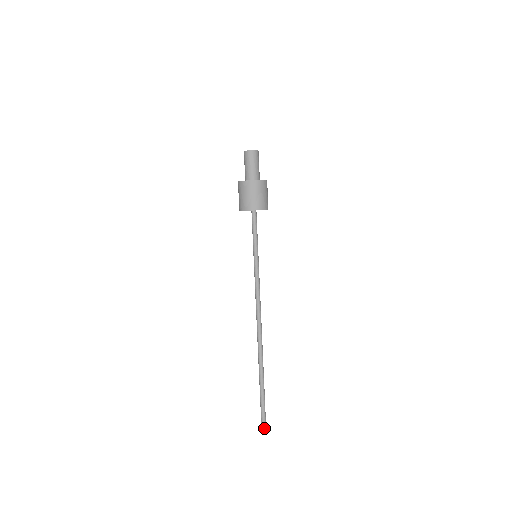
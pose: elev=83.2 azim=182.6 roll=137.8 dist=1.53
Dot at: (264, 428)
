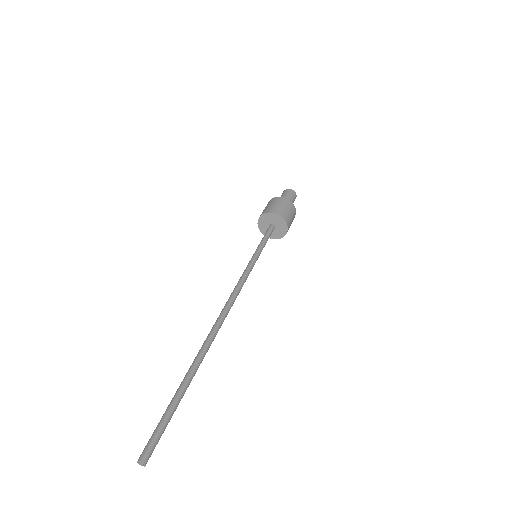
Dot at: (142, 455)
